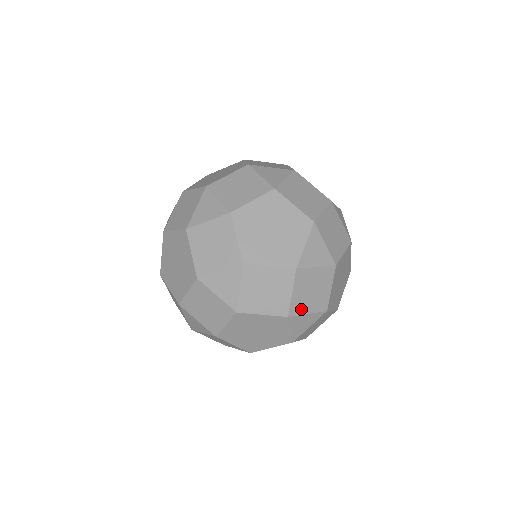
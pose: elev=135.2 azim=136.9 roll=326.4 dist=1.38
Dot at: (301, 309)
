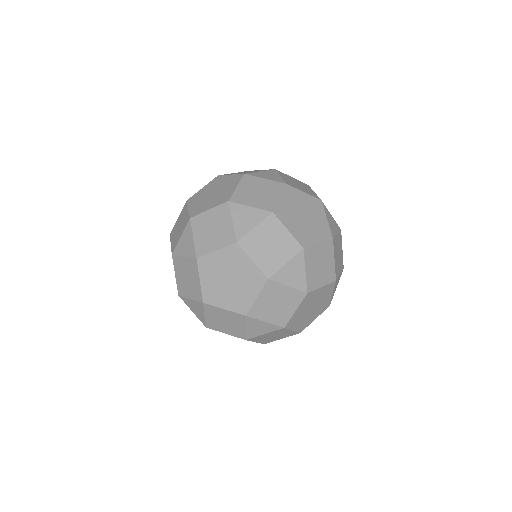
Dot at: (338, 272)
